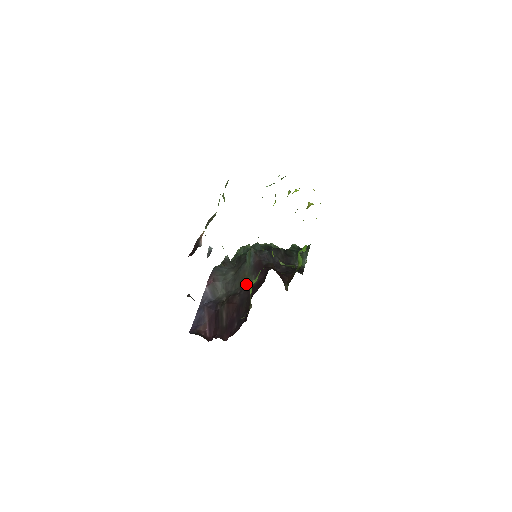
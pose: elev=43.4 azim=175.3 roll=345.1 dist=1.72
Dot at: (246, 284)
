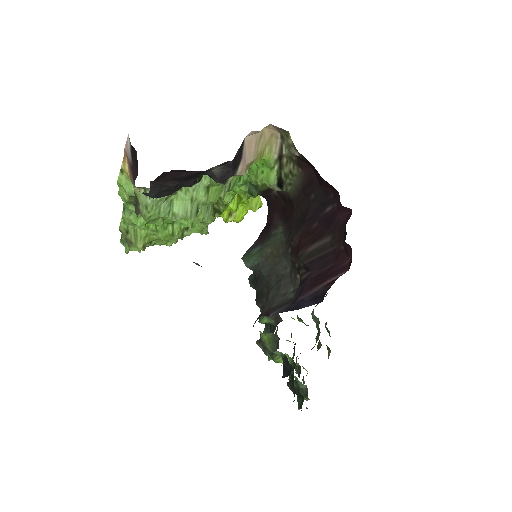
Dot at: (281, 241)
